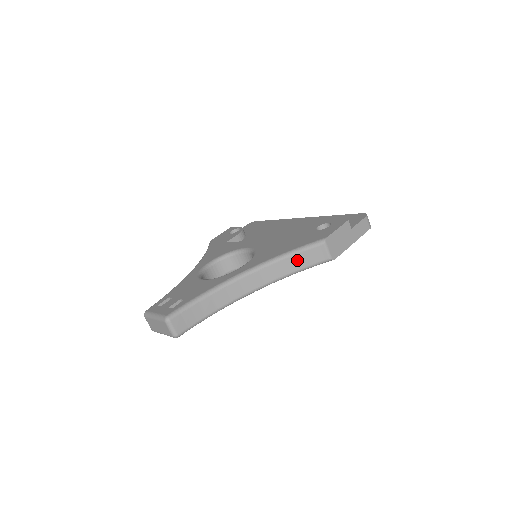
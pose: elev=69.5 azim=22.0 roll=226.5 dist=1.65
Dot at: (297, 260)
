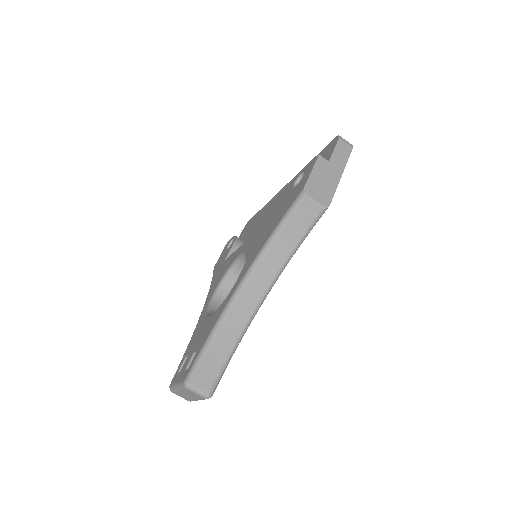
Dot at: (289, 233)
